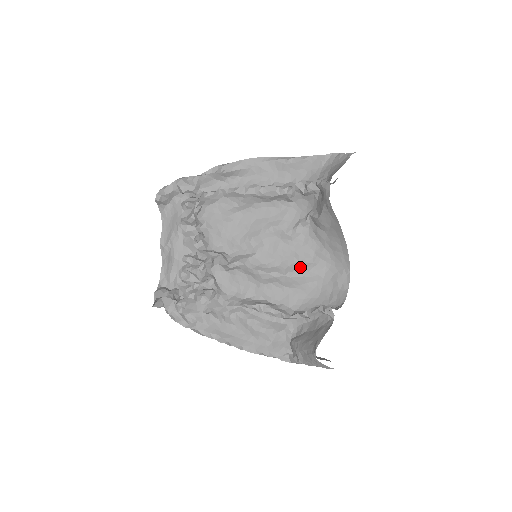
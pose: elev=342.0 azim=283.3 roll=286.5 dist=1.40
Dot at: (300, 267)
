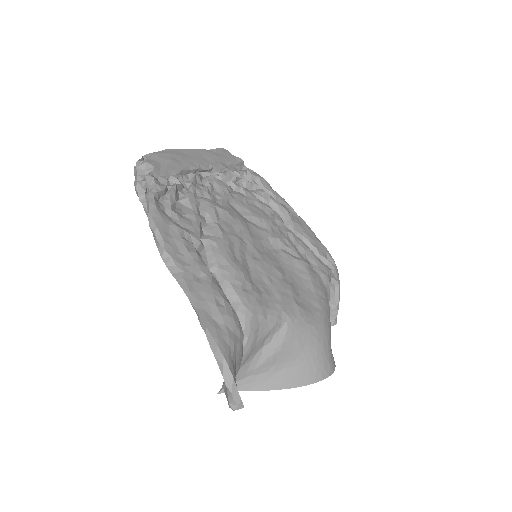
Dot at: occluded
